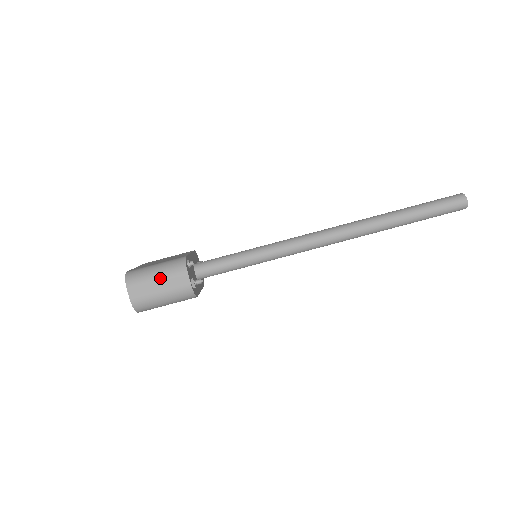
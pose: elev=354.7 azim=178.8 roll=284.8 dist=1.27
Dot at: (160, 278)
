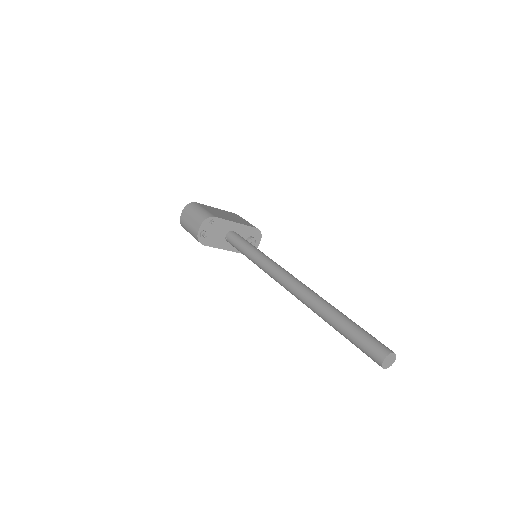
Dot at: (193, 216)
